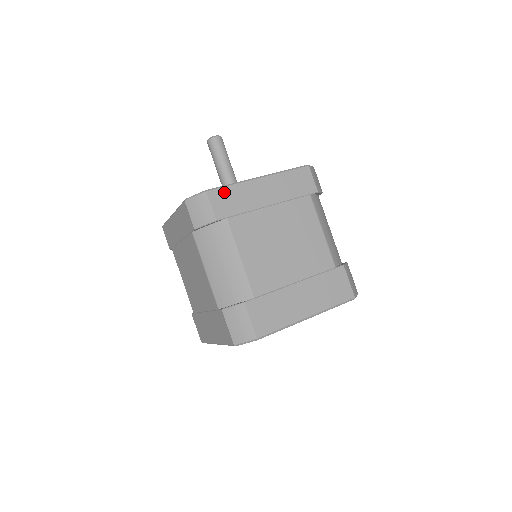
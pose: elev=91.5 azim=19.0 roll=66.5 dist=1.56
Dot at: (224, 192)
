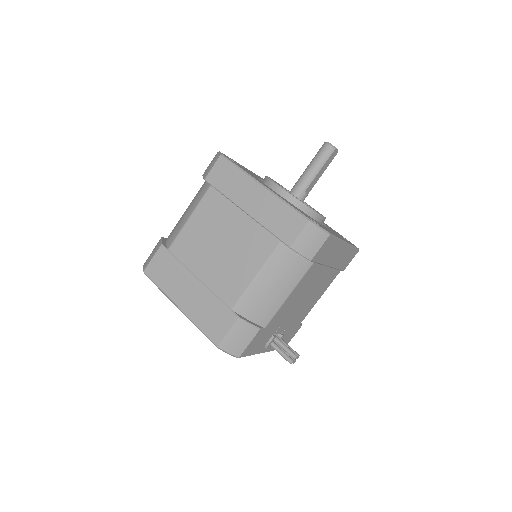
Dot at: (229, 168)
